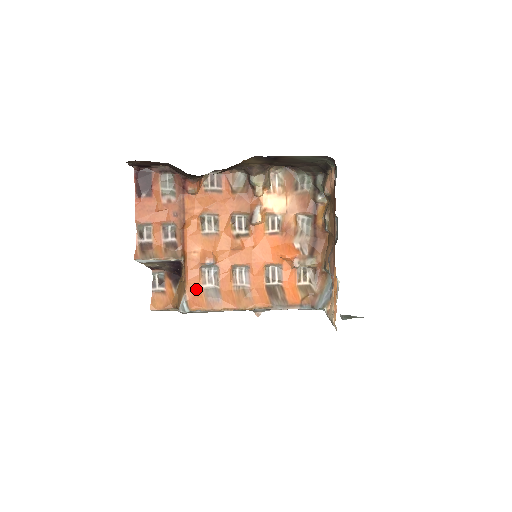
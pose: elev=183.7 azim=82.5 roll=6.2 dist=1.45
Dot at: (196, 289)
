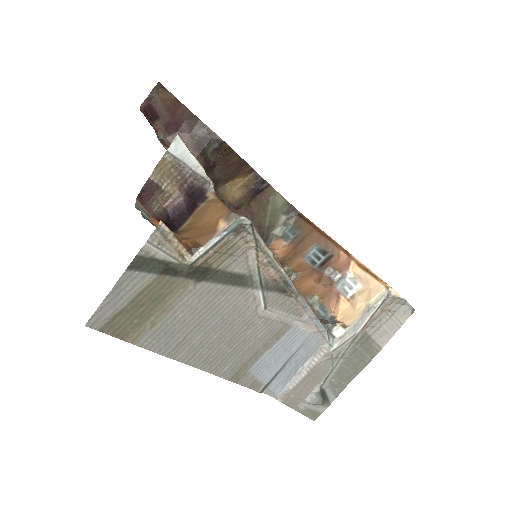
Dot at: occluded
